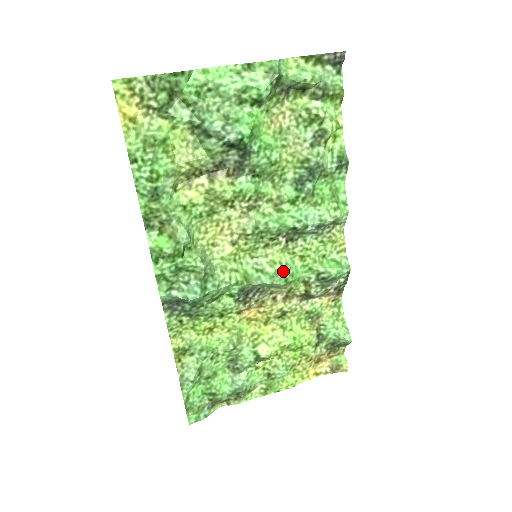
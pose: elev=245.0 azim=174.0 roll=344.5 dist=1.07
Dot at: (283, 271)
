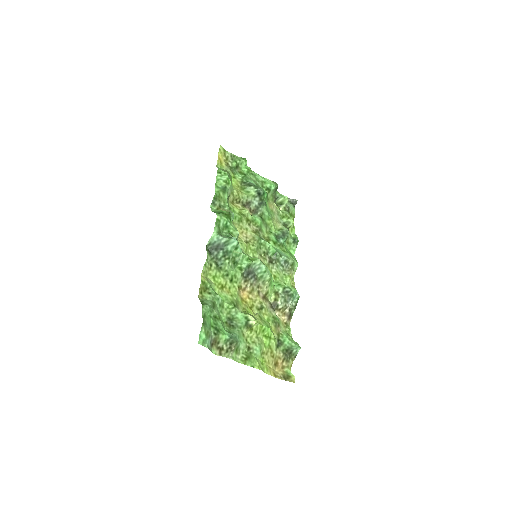
Dot at: occluded
